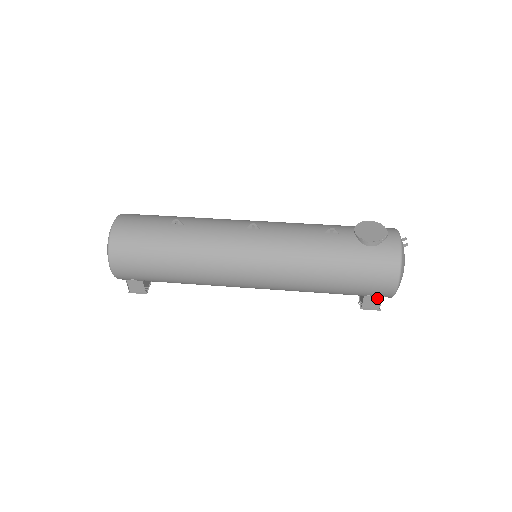
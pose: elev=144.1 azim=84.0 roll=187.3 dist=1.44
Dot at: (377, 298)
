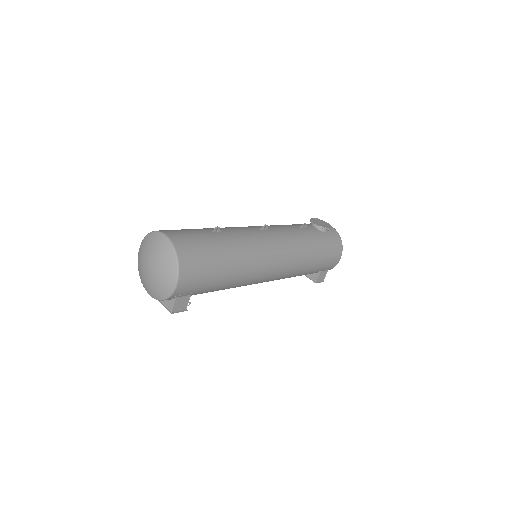
Dot at: (325, 272)
